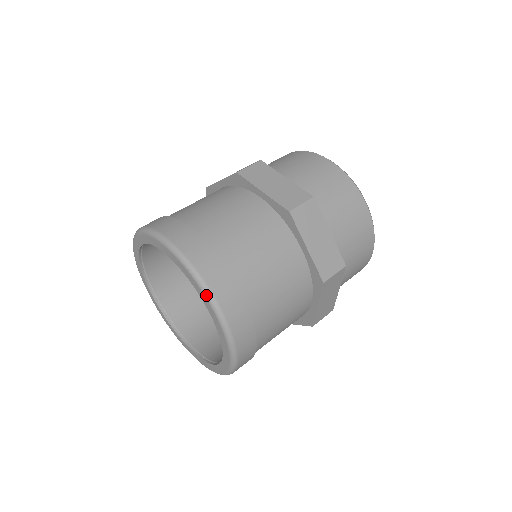
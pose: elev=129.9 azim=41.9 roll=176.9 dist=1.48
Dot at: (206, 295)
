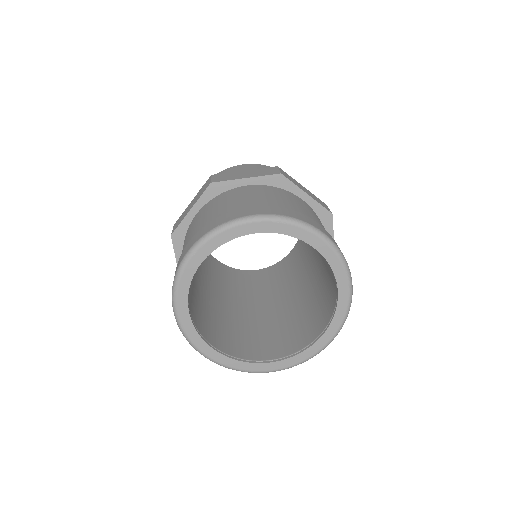
Dot at: (311, 229)
